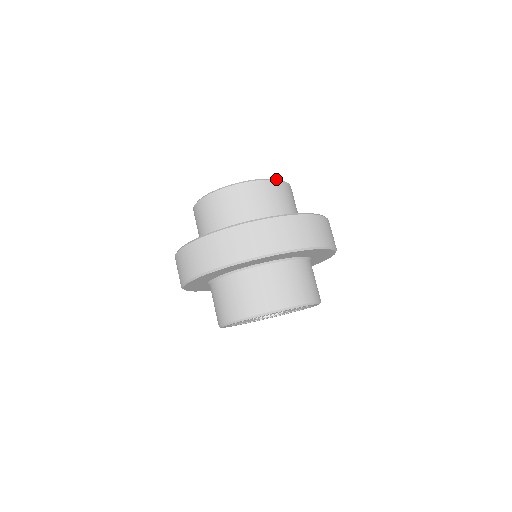
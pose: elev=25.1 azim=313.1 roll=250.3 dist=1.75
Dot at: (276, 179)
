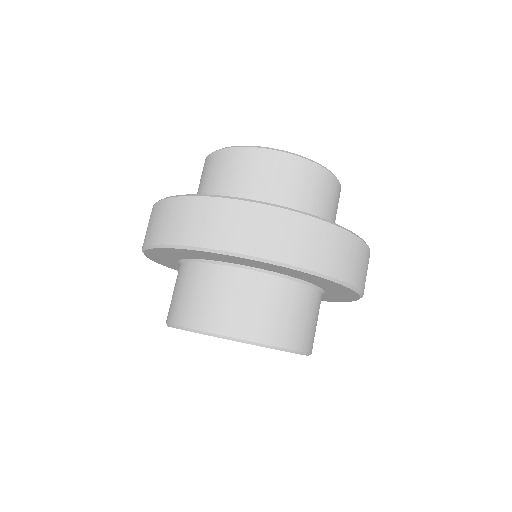
Dot at: (289, 152)
